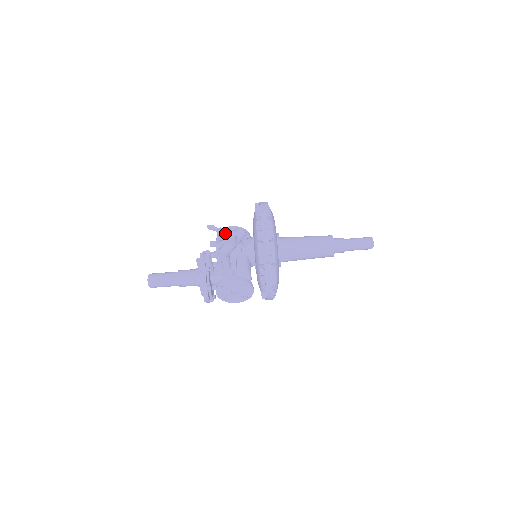
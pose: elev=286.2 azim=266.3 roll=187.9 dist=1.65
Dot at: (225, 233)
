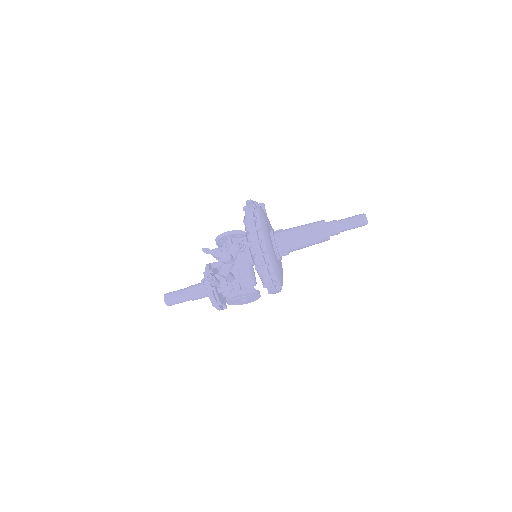
Dot at: (220, 256)
